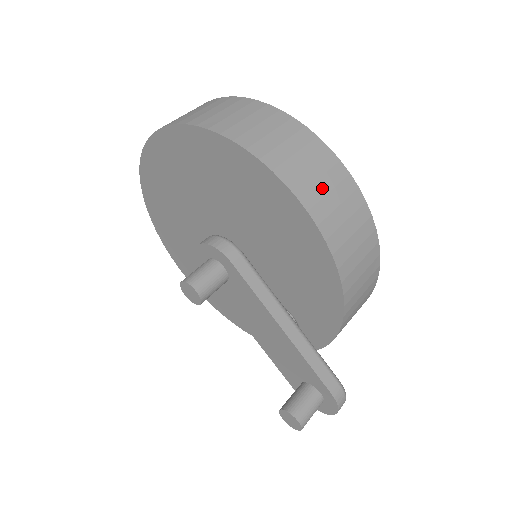
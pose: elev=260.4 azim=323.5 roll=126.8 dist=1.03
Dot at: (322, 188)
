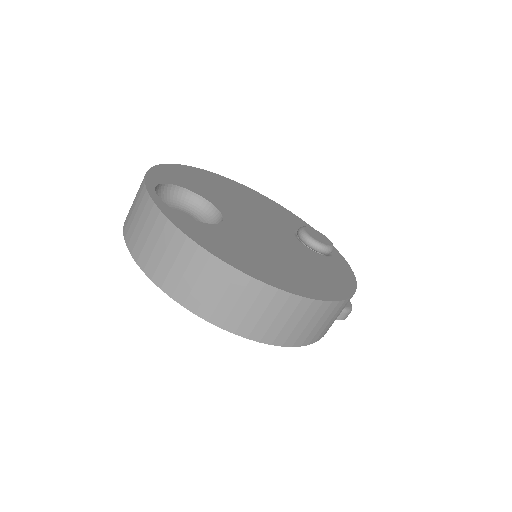
Dot at: (279, 324)
